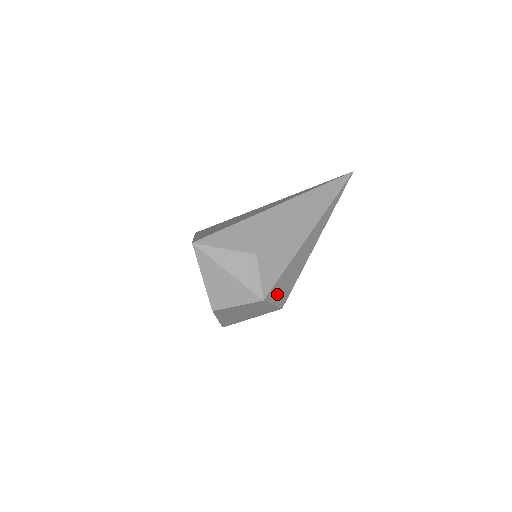
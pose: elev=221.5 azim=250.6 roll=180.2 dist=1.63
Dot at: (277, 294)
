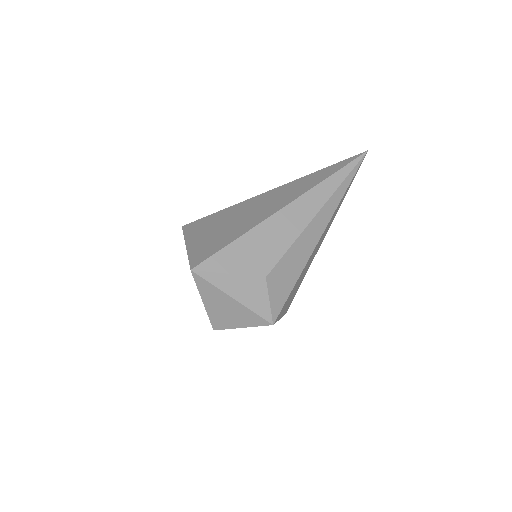
Dot at: (284, 308)
